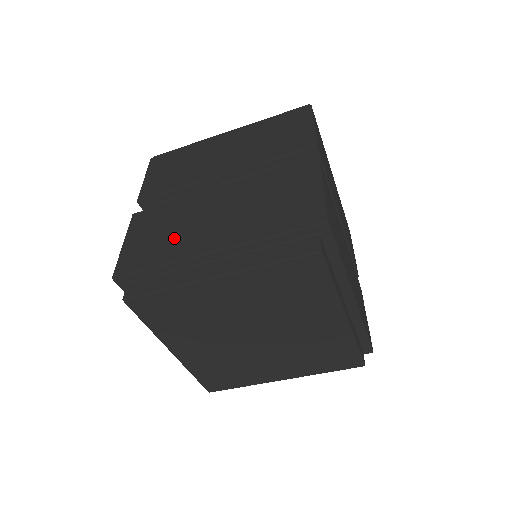
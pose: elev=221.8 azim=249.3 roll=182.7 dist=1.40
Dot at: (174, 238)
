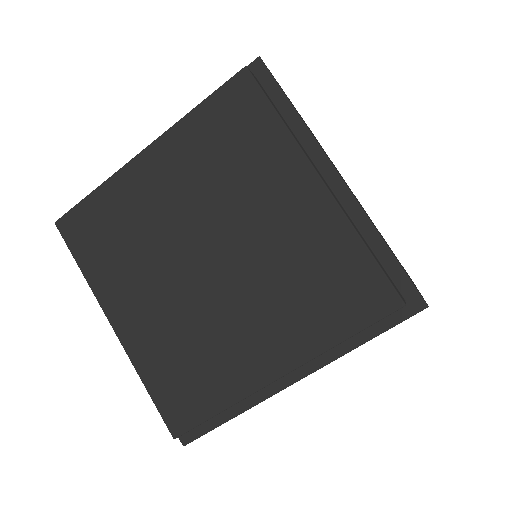
Dot at: occluded
